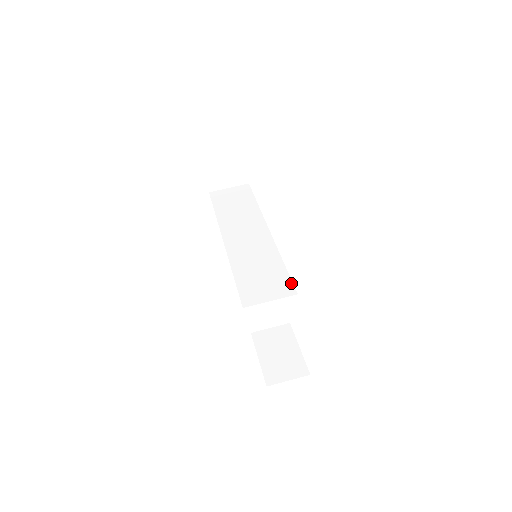
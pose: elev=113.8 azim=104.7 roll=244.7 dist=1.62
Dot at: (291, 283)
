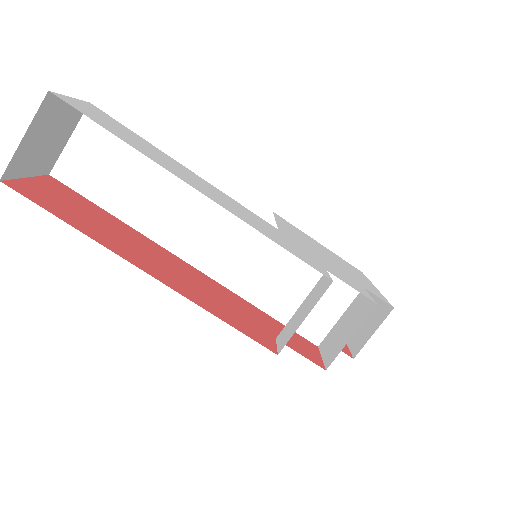
Dot at: occluded
